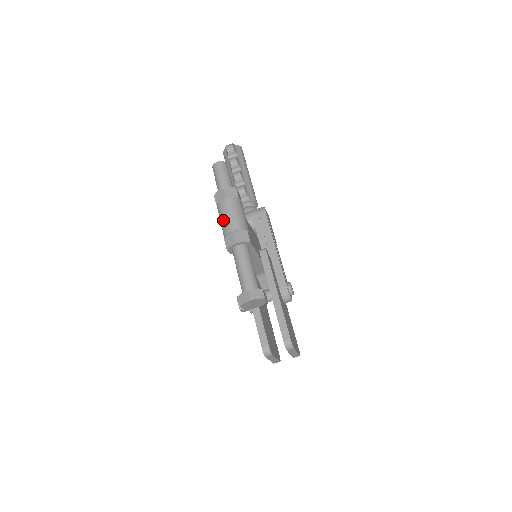
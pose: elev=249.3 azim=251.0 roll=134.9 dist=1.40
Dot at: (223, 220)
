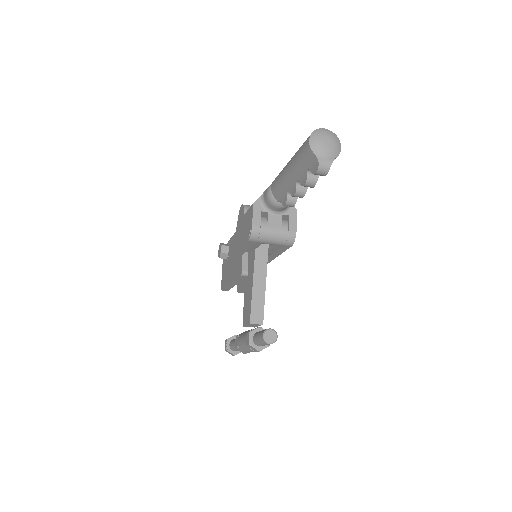
Dot at: (244, 350)
